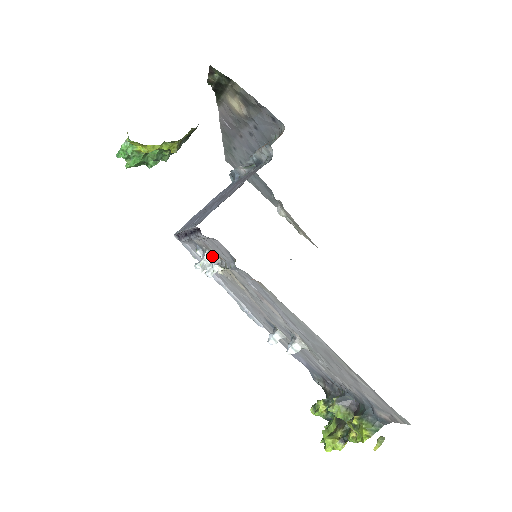
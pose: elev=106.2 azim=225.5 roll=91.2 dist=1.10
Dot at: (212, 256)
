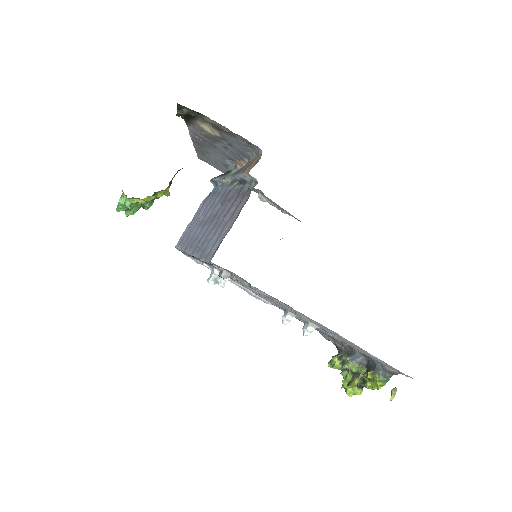
Dot at: (222, 273)
